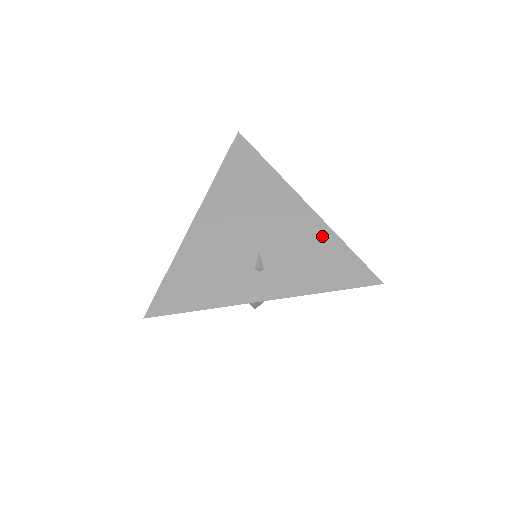
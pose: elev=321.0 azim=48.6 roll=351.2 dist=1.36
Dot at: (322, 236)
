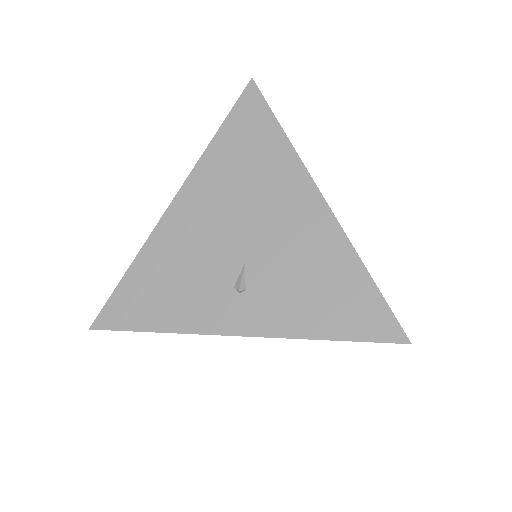
Dot at: (336, 254)
